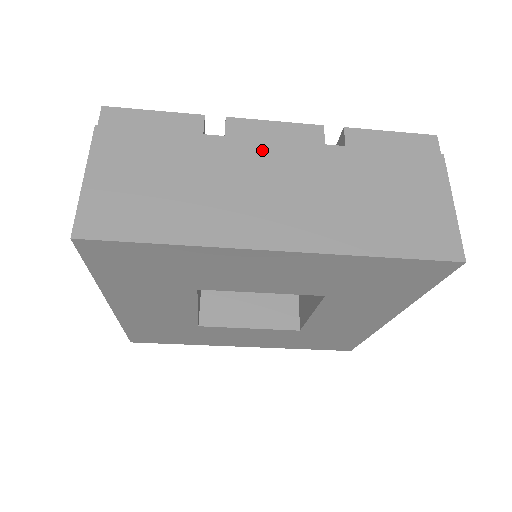
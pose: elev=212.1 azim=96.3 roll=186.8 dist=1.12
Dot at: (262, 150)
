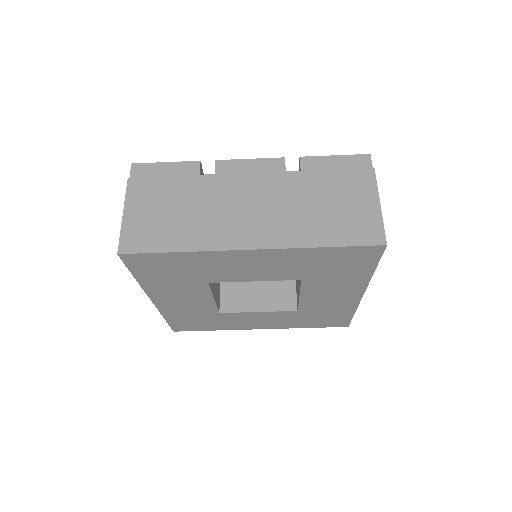
Dot at: (240, 181)
